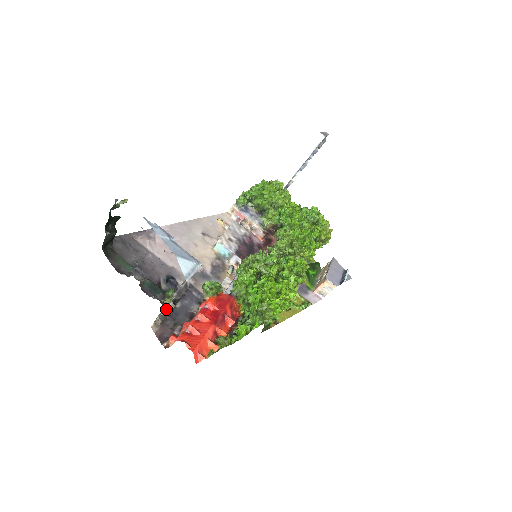
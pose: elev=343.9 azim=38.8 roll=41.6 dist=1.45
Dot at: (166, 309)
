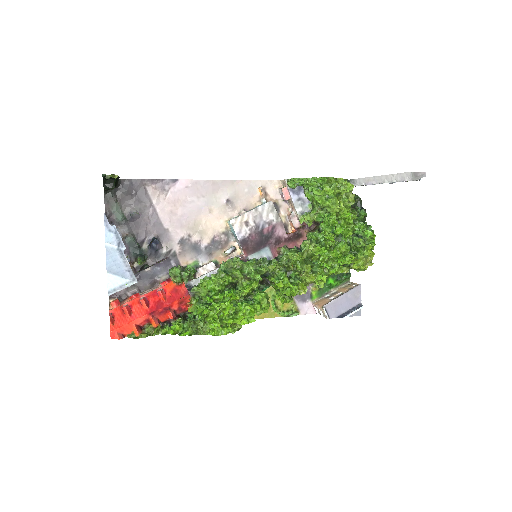
Dot at: occluded
